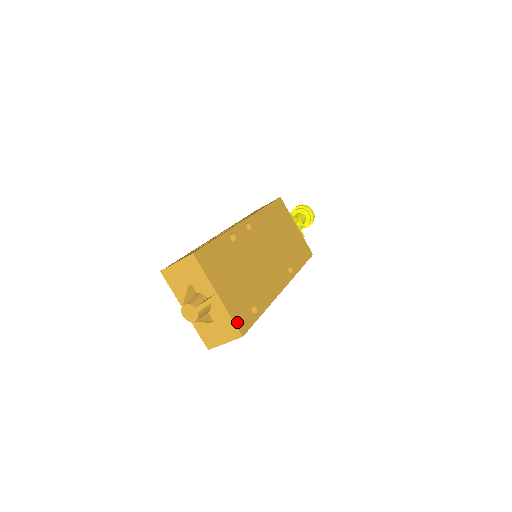
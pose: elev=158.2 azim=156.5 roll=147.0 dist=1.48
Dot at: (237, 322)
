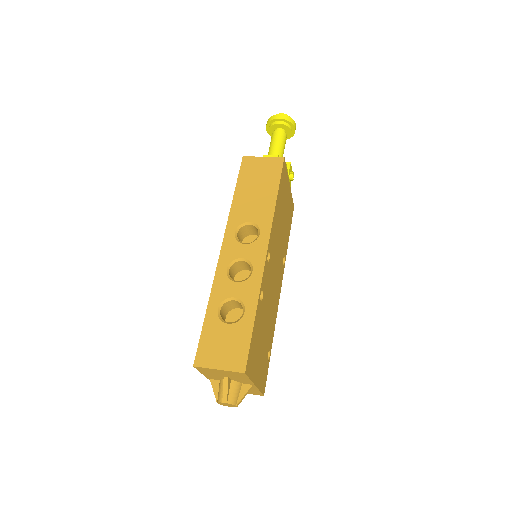
Dot at: (262, 389)
